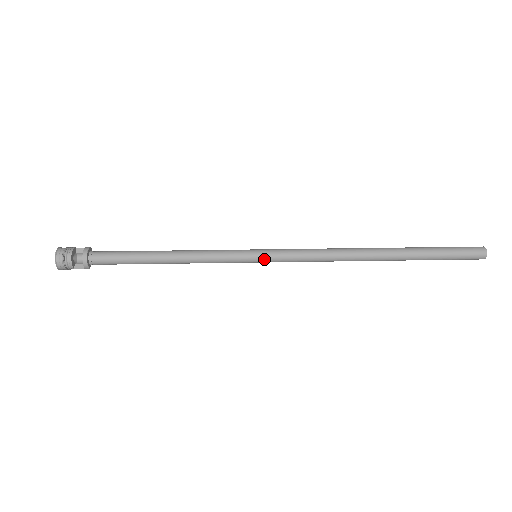
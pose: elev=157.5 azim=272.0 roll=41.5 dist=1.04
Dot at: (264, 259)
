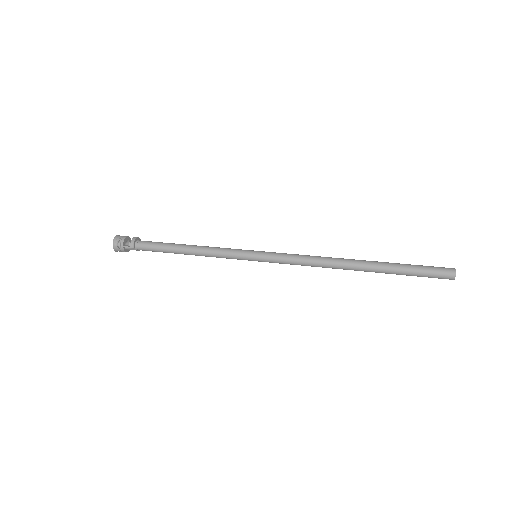
Dot at: (261, 255)
